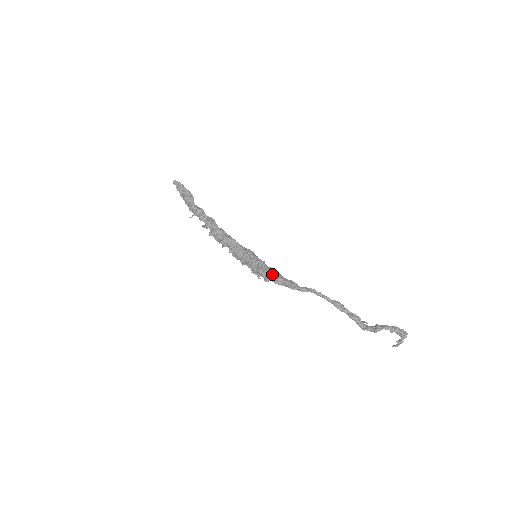
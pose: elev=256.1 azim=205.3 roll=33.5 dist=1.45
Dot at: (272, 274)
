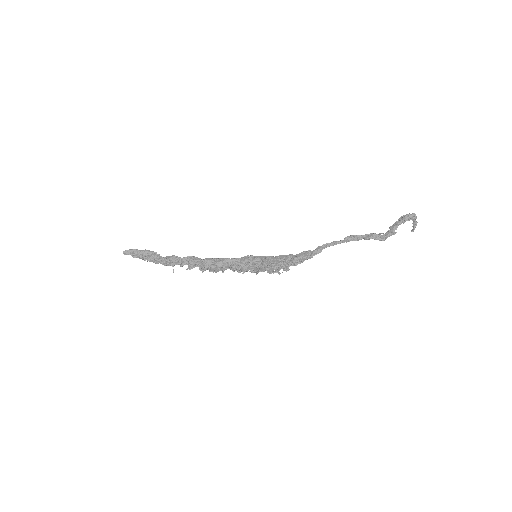
Dot at: (285, 261)
